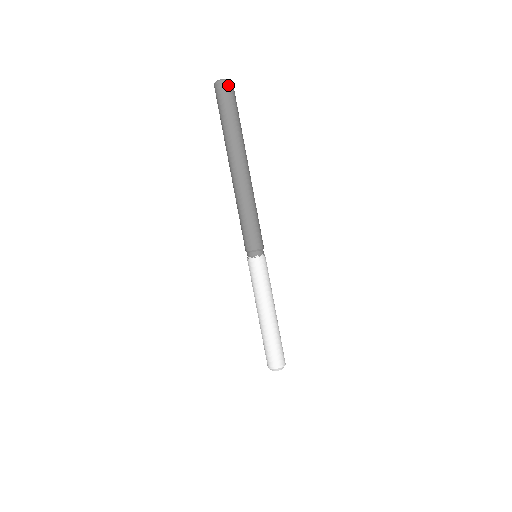
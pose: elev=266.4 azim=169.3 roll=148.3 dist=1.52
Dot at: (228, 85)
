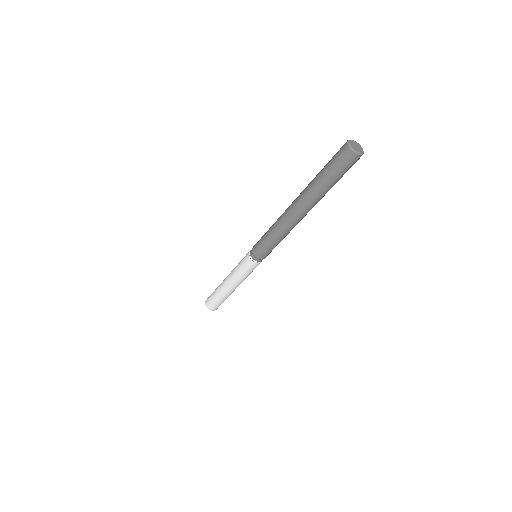
Dot at: (359, 158)
